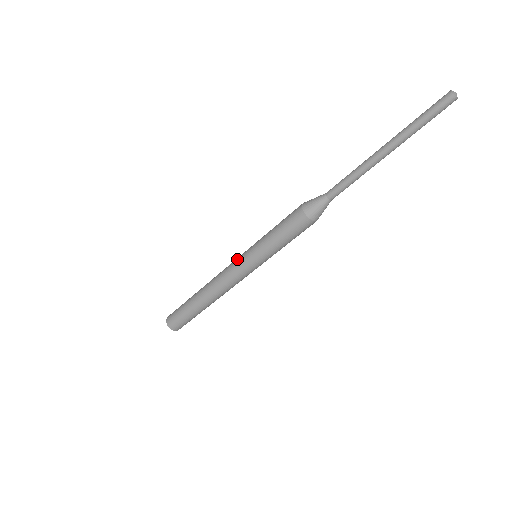
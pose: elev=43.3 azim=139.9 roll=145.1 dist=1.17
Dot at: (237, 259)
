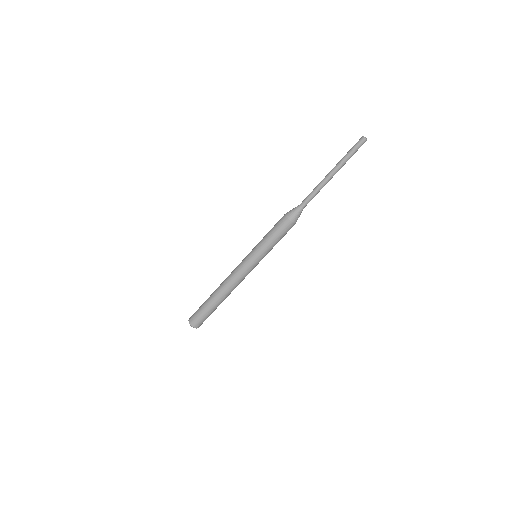
Dot at: occluded
